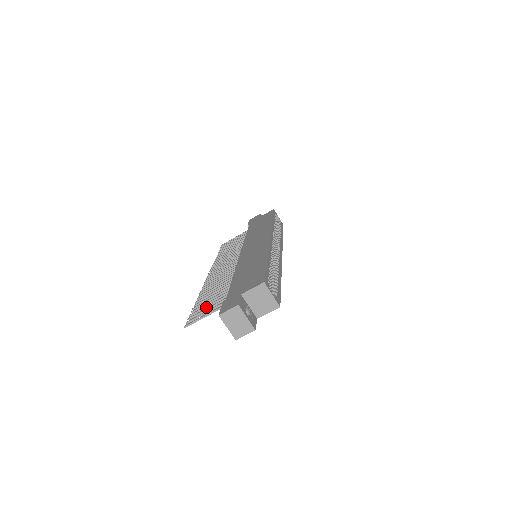
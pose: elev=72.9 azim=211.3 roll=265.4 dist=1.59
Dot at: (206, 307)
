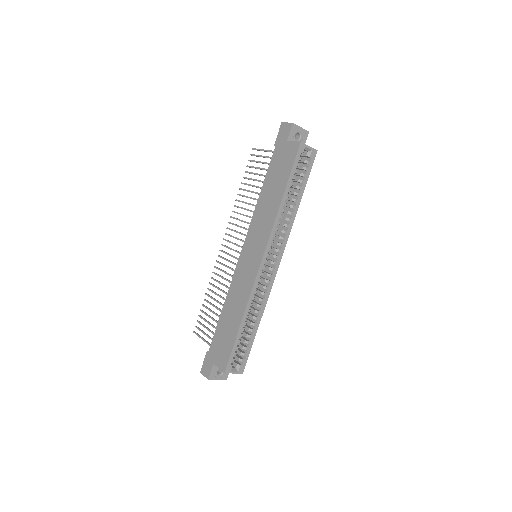
Dot at: occluded
